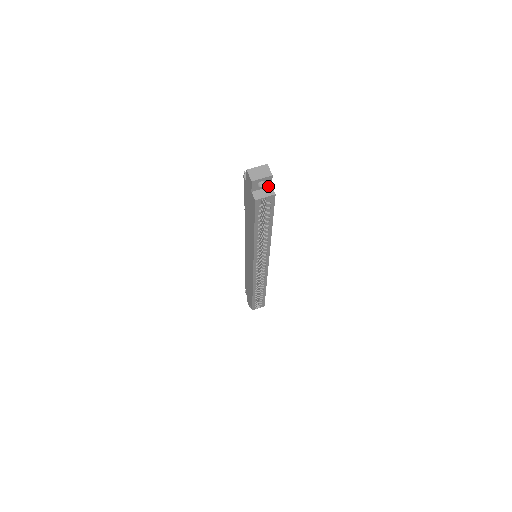
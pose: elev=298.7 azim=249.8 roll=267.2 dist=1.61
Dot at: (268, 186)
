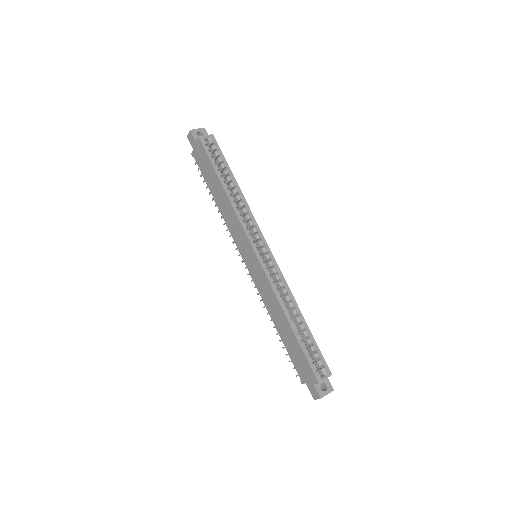
Dot at: occluded
